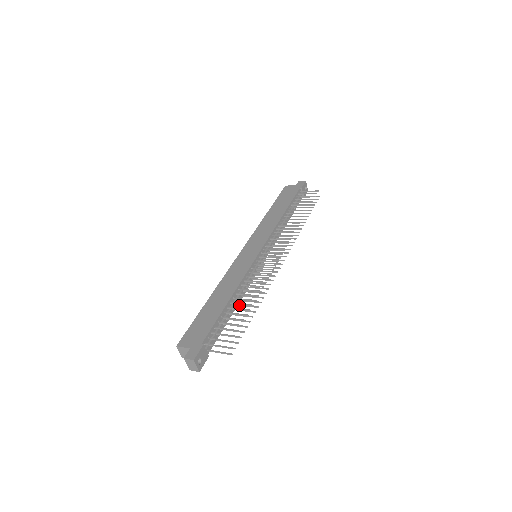
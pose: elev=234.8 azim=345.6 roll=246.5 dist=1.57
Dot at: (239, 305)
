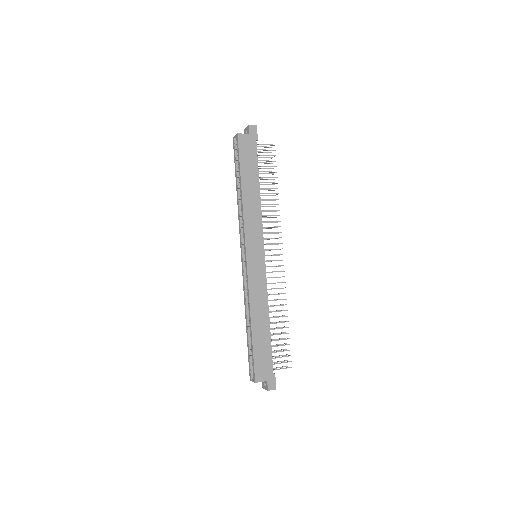
Dot at: occluded
